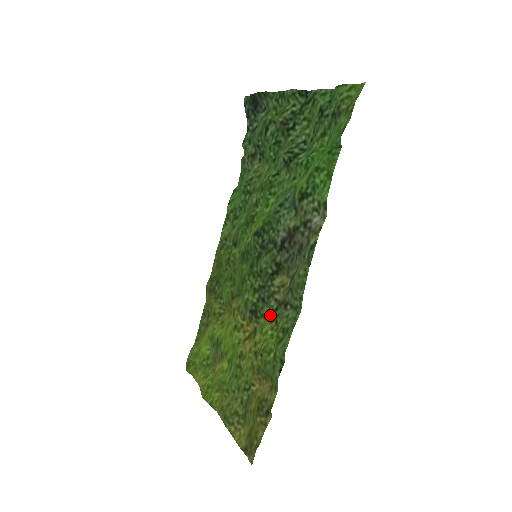
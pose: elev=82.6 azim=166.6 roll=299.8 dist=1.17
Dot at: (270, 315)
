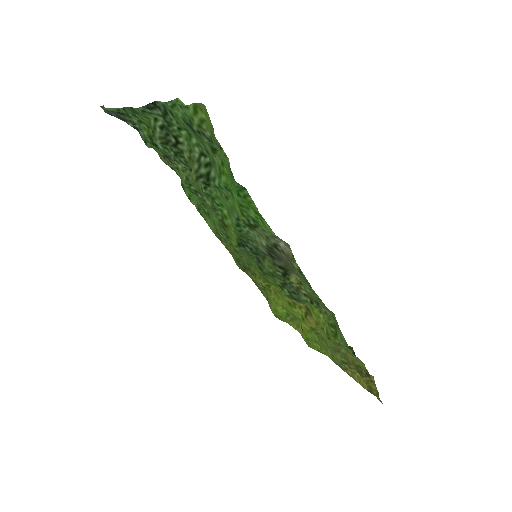
Dot at: occluded
